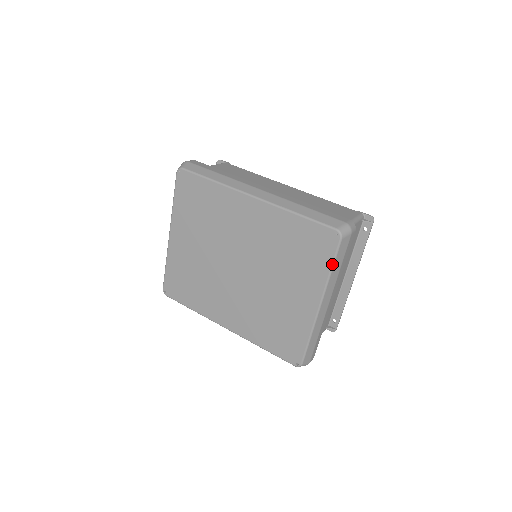
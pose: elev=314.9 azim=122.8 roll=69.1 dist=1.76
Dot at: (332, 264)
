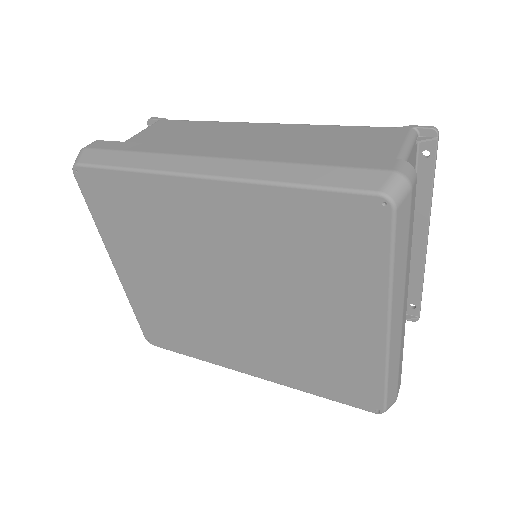
Dot at: (390, 258)
